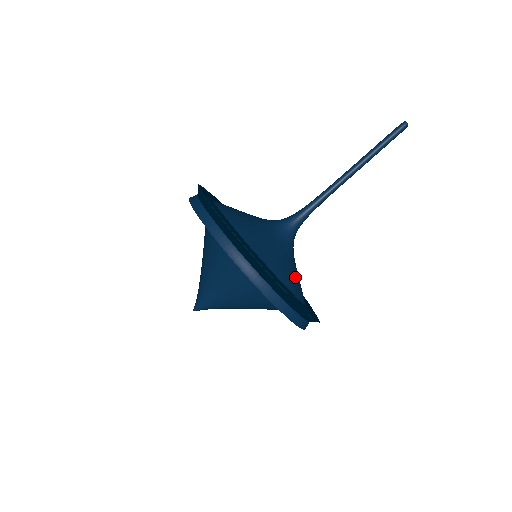
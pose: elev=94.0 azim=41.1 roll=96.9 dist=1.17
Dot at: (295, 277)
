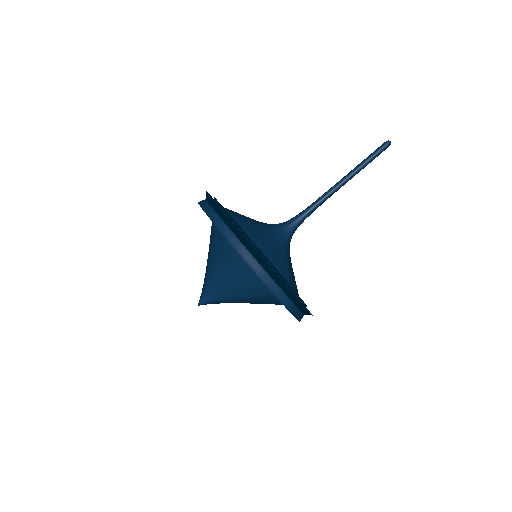
Dot at: (276, 254)
